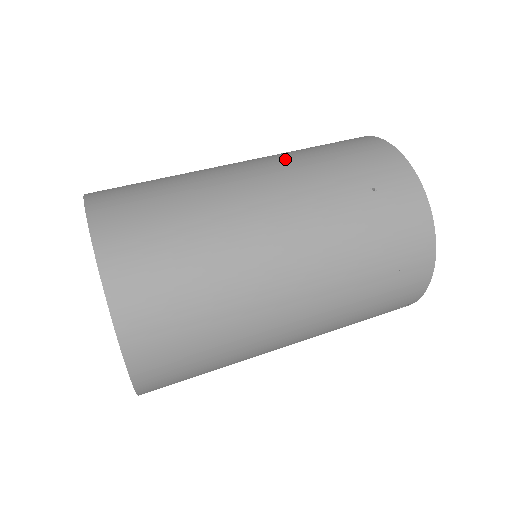
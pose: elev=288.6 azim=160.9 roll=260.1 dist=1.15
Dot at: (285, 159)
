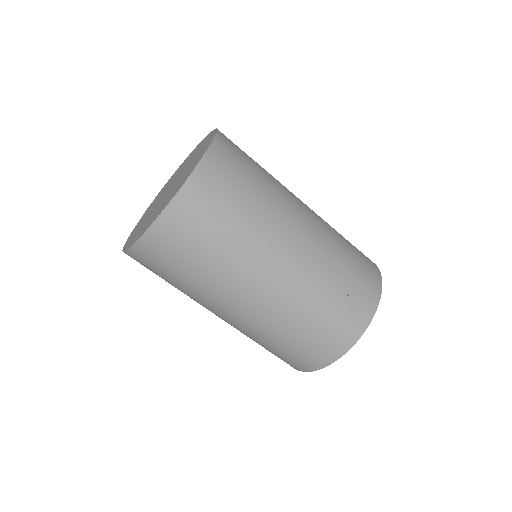
Dot at: (327, 230)
